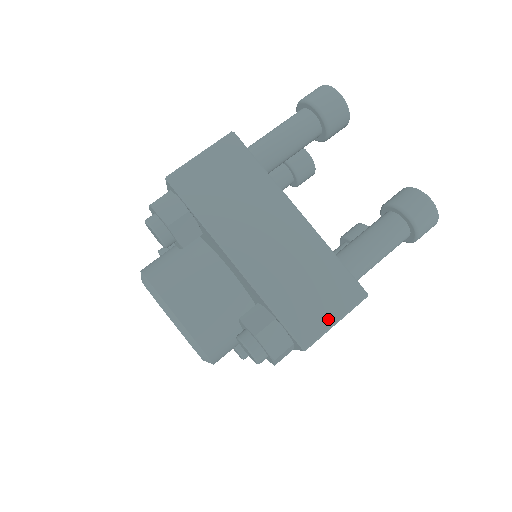
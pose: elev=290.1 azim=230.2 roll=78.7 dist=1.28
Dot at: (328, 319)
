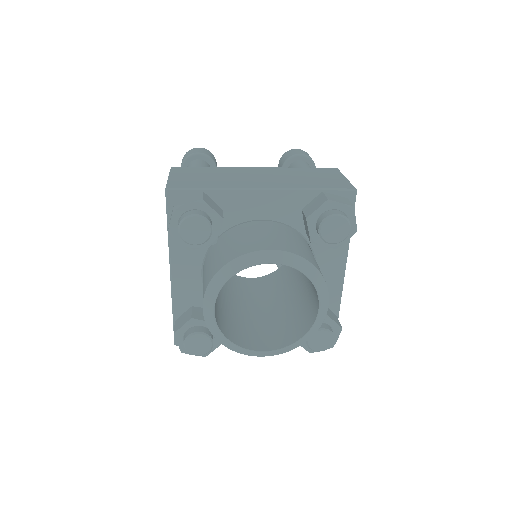
Dot at: (341, 179)
